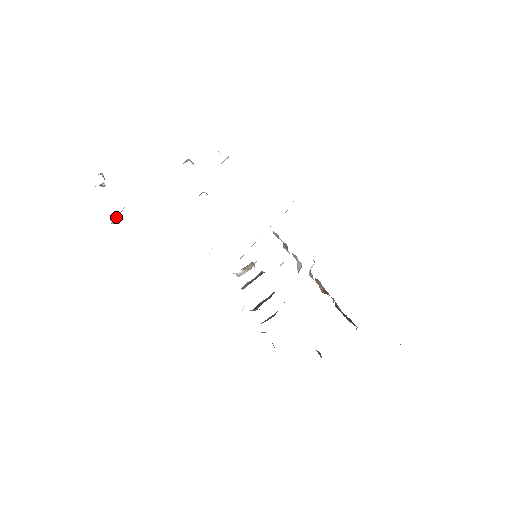
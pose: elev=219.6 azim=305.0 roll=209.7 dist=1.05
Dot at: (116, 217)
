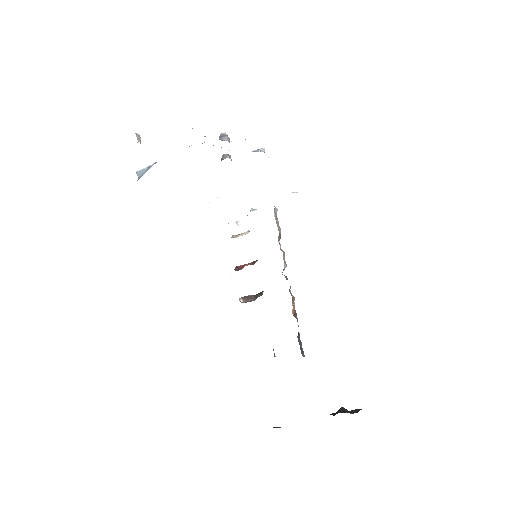
Dot at: (142, 170)
